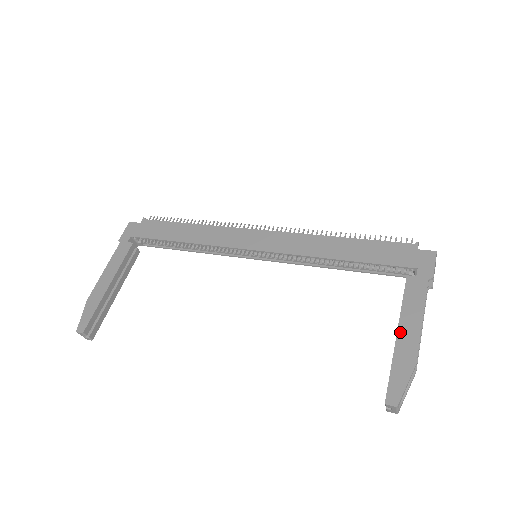
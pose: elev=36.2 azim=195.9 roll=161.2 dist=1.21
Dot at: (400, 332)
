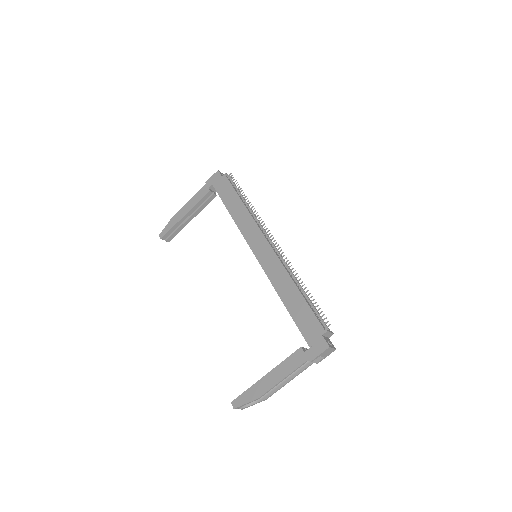
Dot at: (267, 375)
